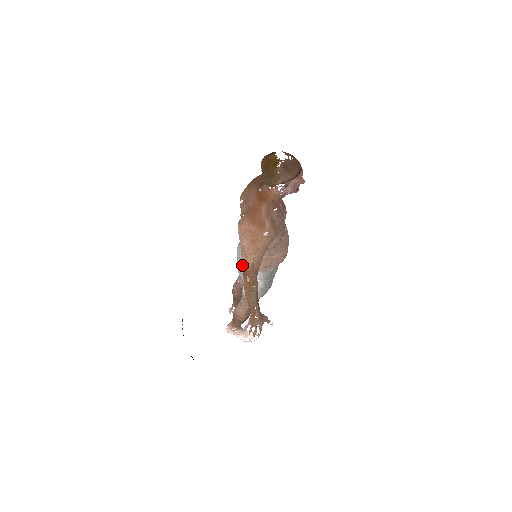
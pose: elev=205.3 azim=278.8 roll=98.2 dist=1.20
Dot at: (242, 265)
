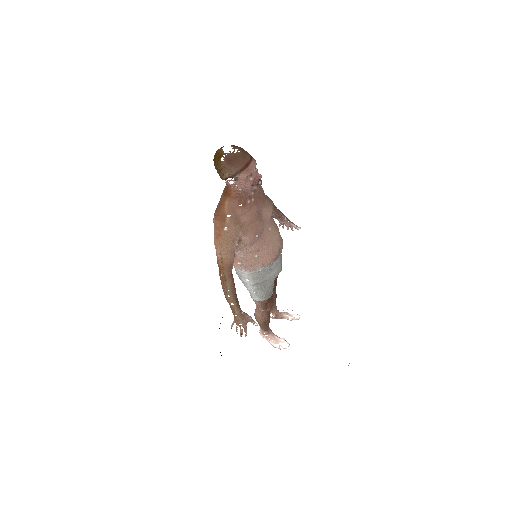
Dot at: occluded
